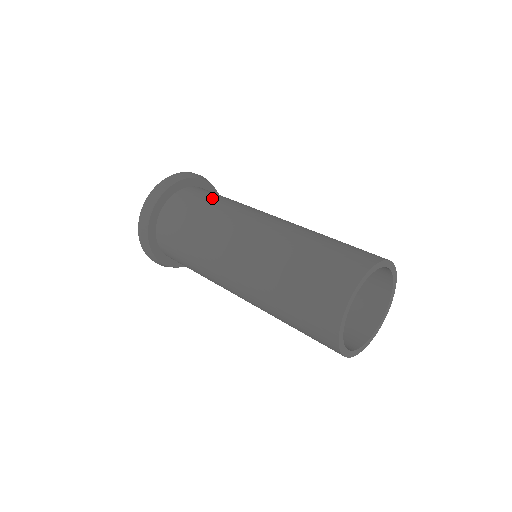
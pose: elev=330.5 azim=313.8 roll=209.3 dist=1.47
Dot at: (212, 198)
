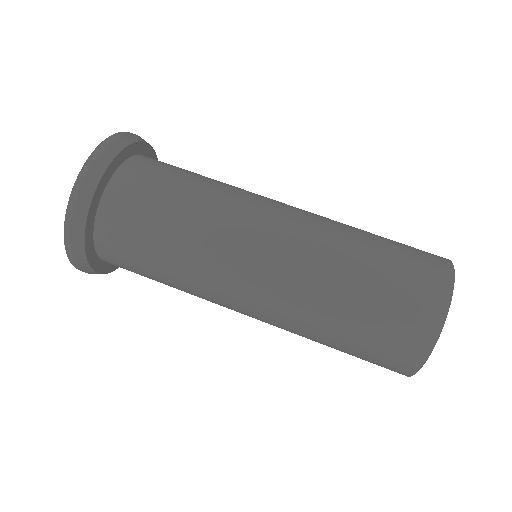
Dot at: (171, 195)
